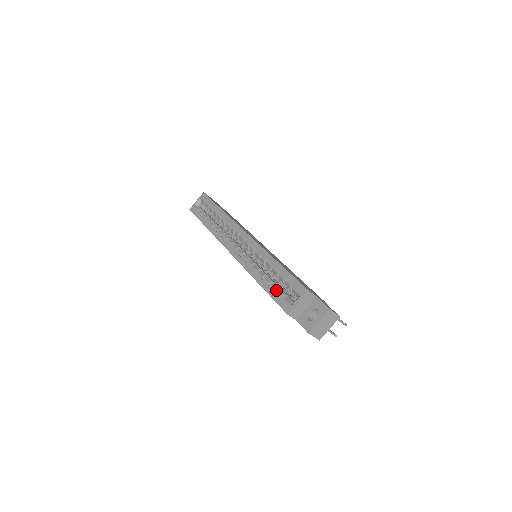
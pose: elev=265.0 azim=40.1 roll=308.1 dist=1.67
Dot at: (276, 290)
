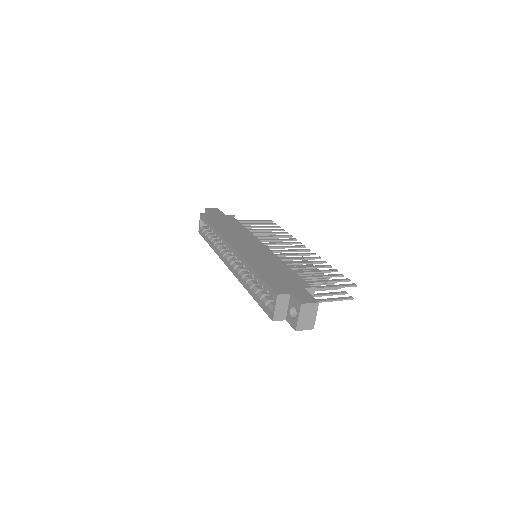
Dot at: (262, 298)
